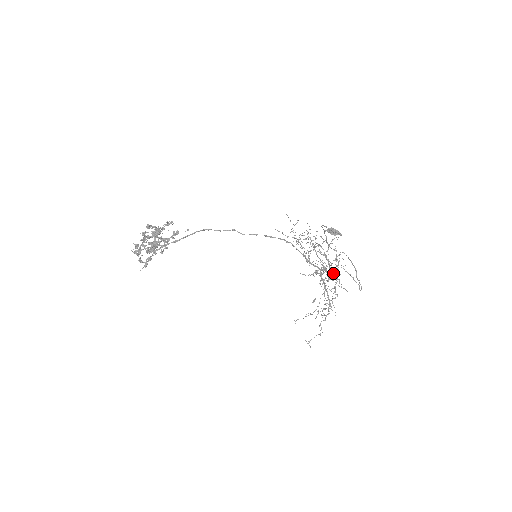
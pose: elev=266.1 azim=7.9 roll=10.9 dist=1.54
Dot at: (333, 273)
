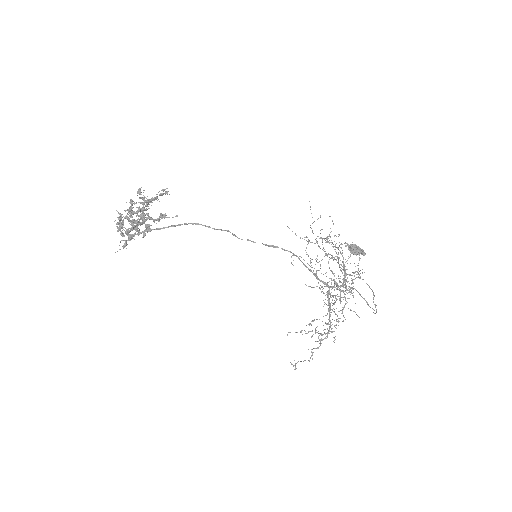
Dot at: (347, 289)
